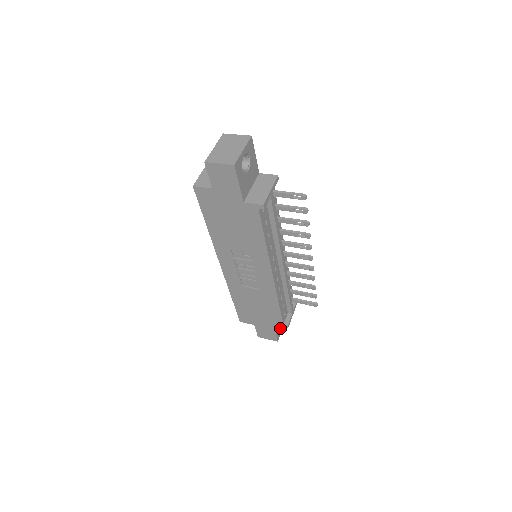
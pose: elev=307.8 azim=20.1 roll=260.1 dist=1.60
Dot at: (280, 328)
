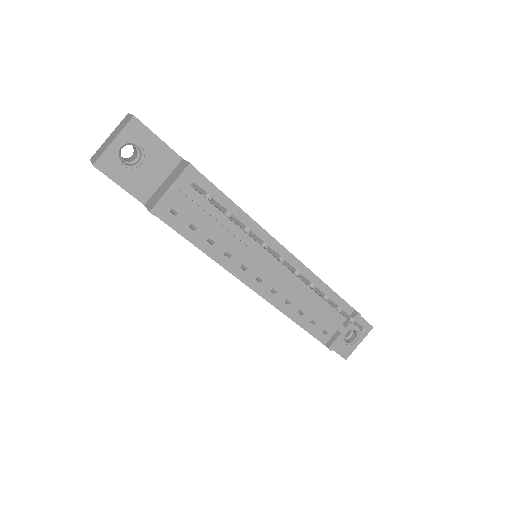
Dot at: (352, 343)
